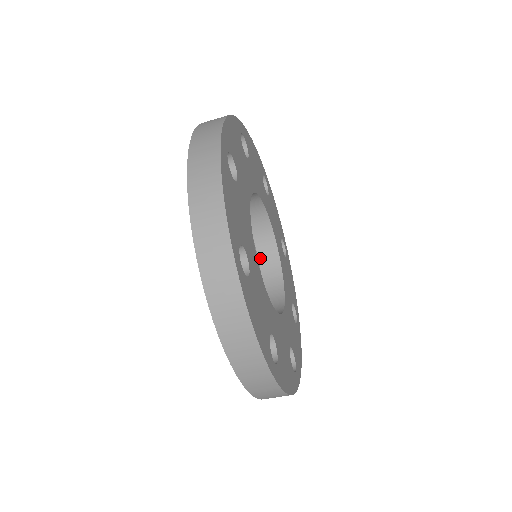
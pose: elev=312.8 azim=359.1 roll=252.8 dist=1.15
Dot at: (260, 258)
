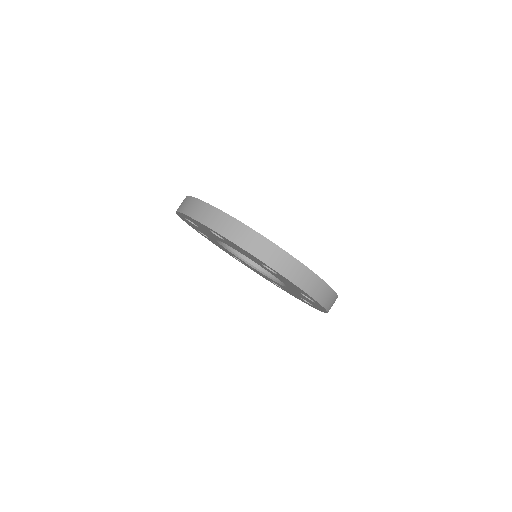
Dot at: (247, 260)
